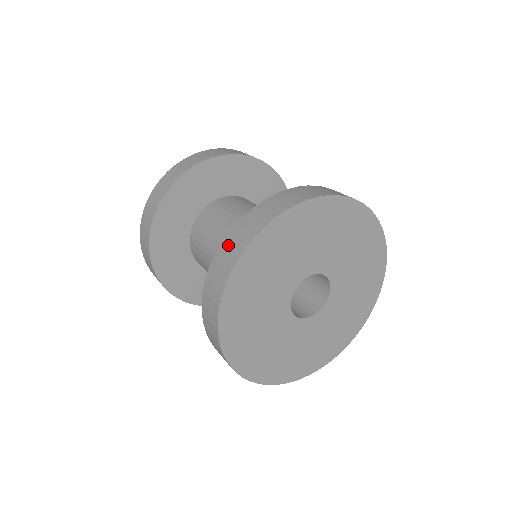
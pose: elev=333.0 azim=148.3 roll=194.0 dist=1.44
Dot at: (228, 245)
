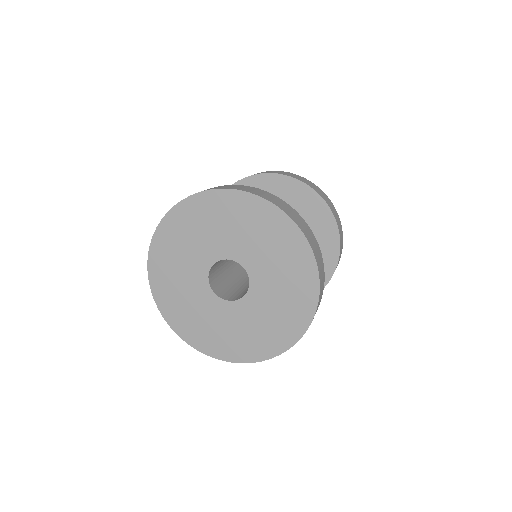
Dot at: (249, 188)
